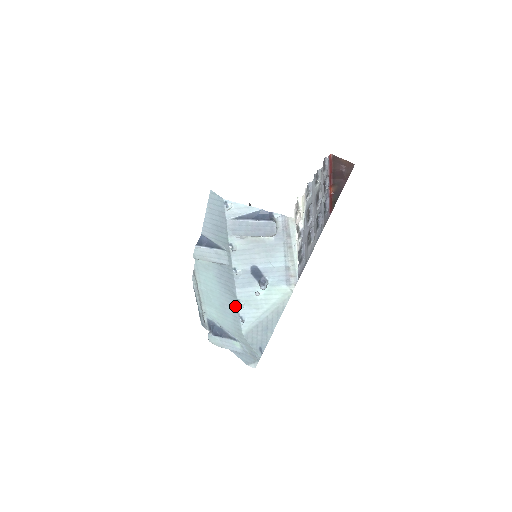
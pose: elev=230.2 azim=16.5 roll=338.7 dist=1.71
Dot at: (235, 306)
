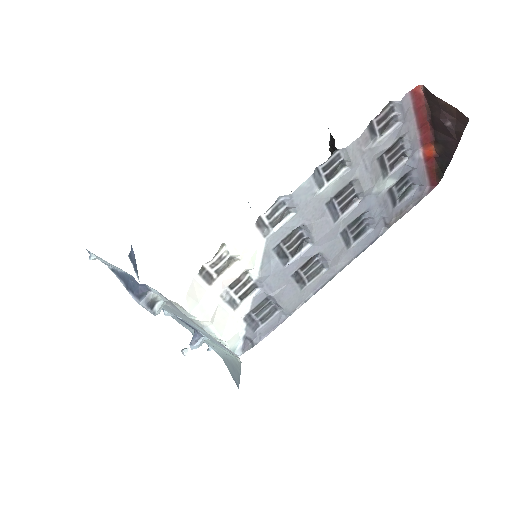
Dot at: occluded
